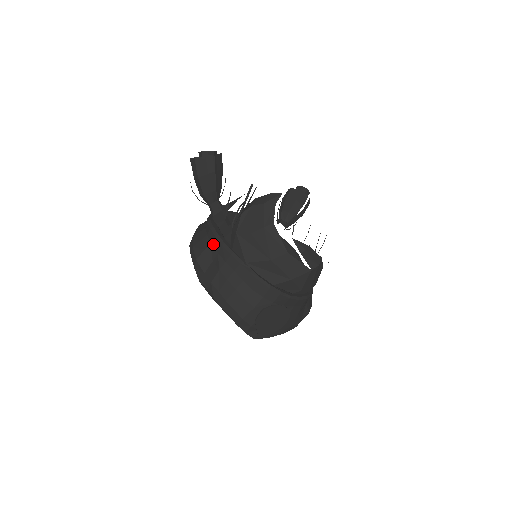
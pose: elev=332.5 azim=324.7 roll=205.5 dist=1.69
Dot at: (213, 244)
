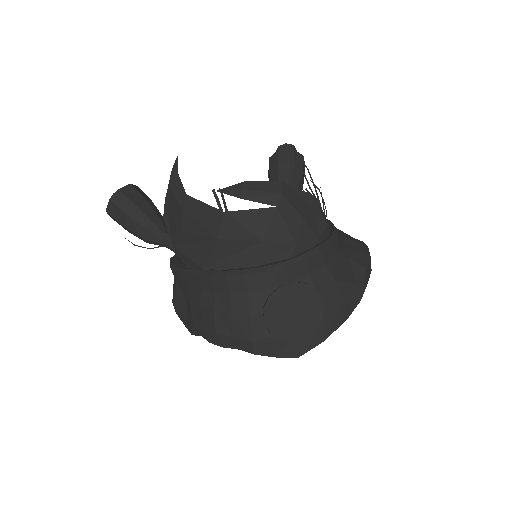
Dot at: (176, 280)
